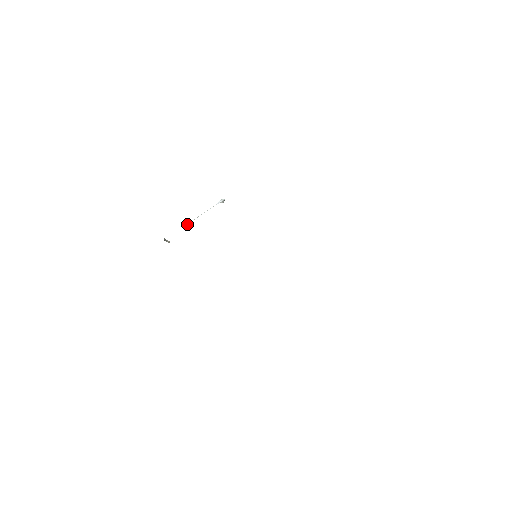
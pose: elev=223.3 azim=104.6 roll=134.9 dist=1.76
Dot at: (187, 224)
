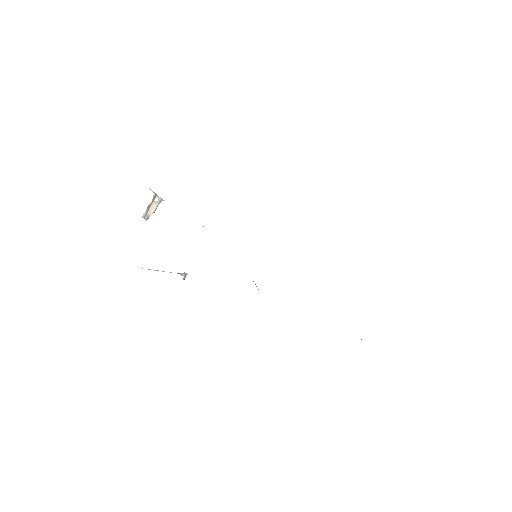
Dot at: occluded
